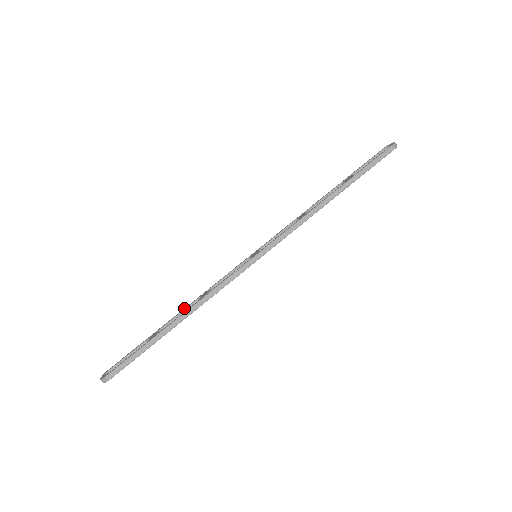
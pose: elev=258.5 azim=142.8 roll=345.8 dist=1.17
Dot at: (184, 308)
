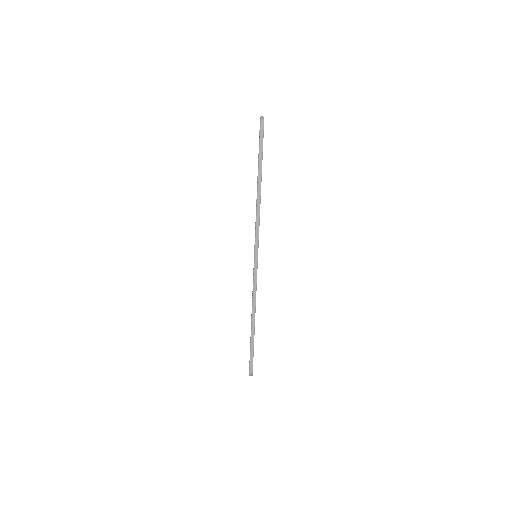
Dot at: occluded
